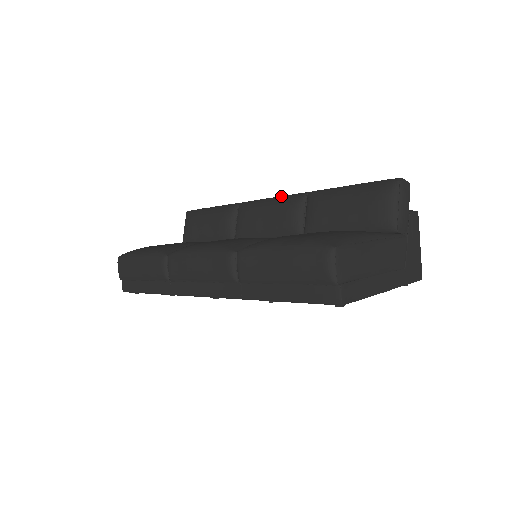
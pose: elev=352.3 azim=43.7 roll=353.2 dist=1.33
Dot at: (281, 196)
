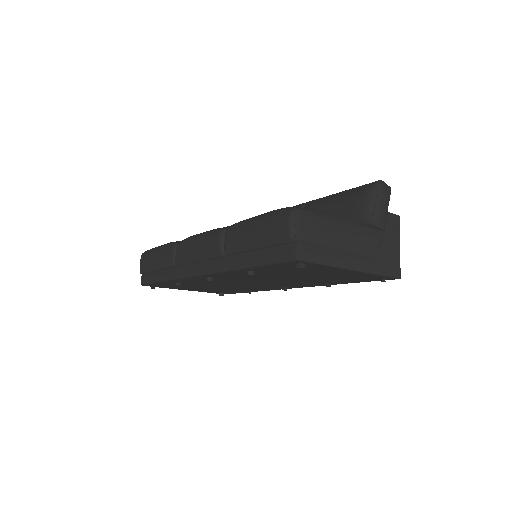
Dot at: occluded
